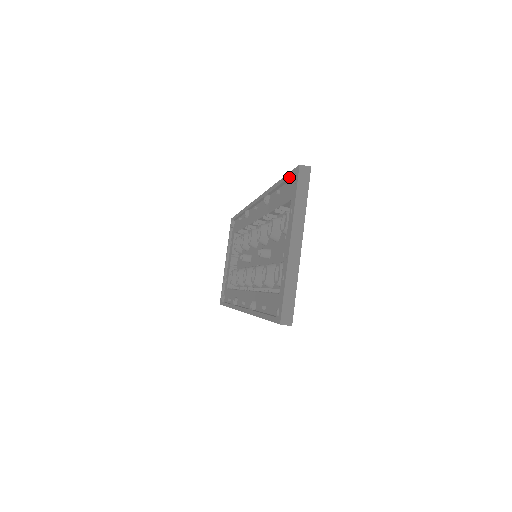
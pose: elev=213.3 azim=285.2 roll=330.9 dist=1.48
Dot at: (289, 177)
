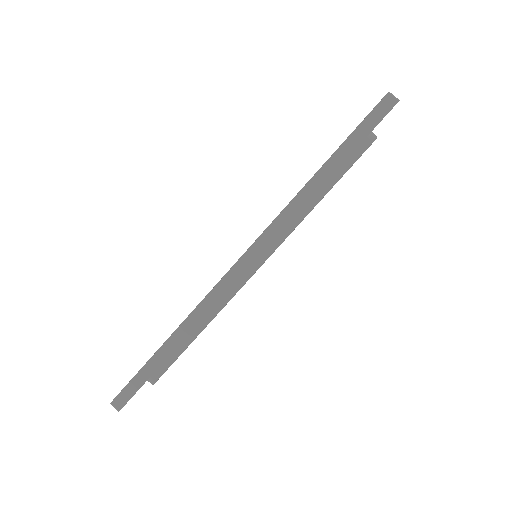
Dot at: occluded
